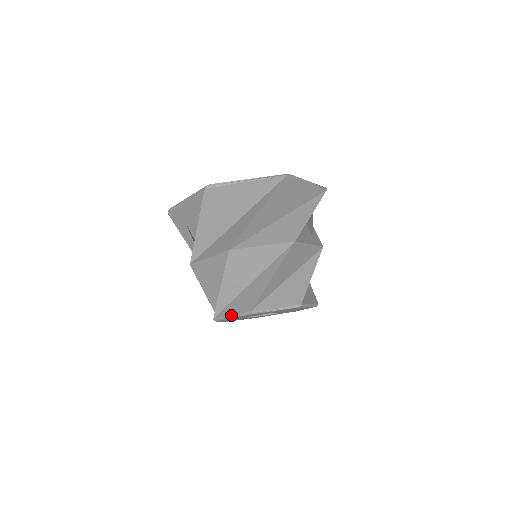
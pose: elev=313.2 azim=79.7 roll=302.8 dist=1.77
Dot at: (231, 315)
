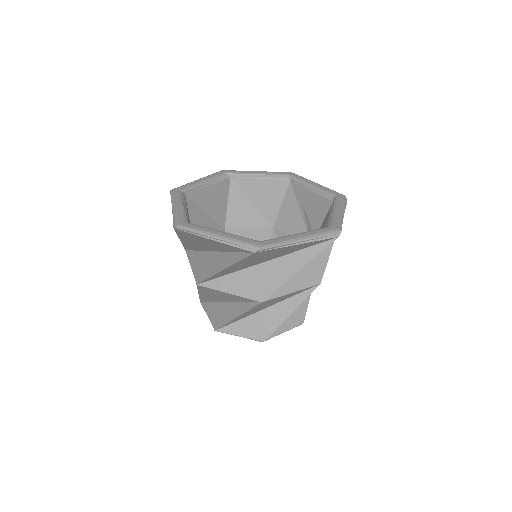
Dot at: (207, 315)
